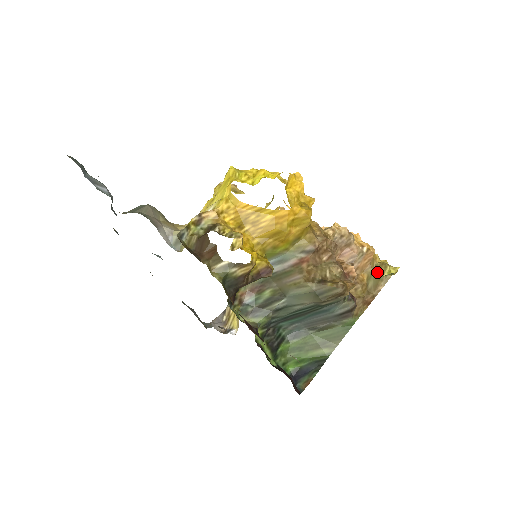
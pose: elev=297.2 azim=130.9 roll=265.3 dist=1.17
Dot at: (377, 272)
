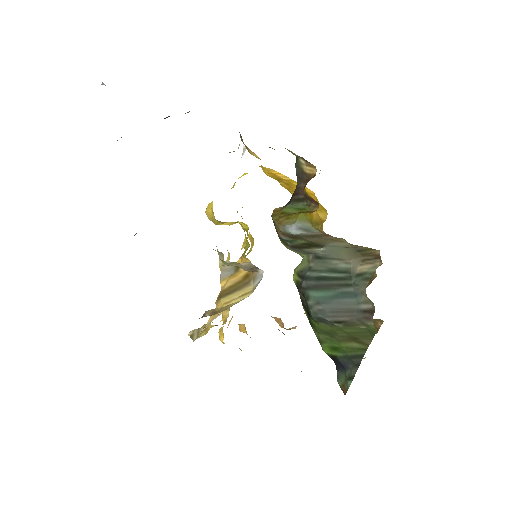
Dot at: occluded
